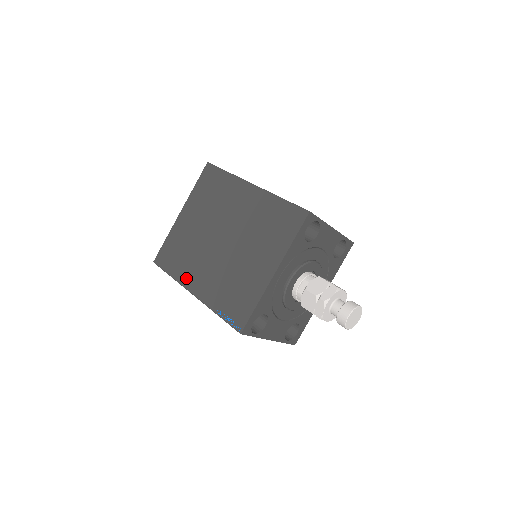
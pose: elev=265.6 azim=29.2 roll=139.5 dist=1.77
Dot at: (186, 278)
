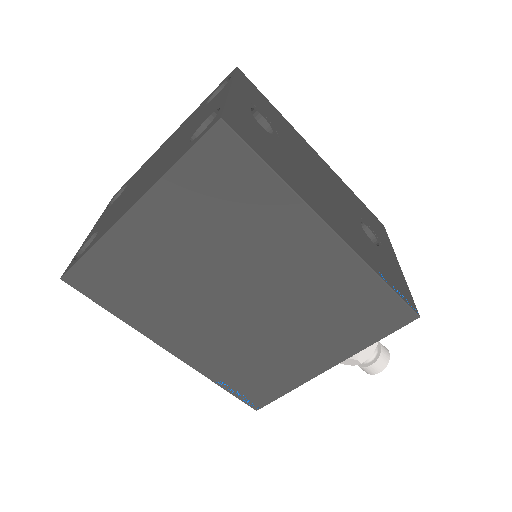
Dot at: (154, 329)
